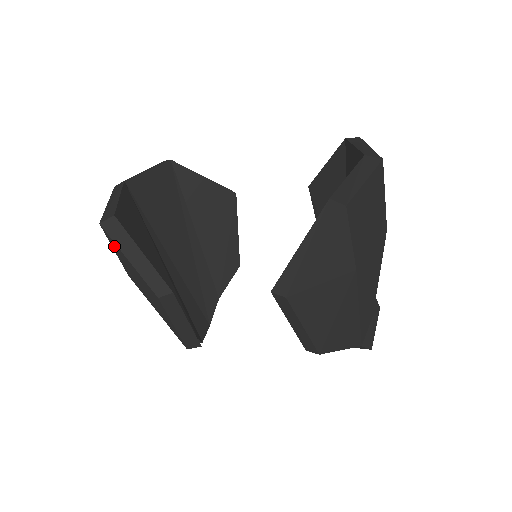
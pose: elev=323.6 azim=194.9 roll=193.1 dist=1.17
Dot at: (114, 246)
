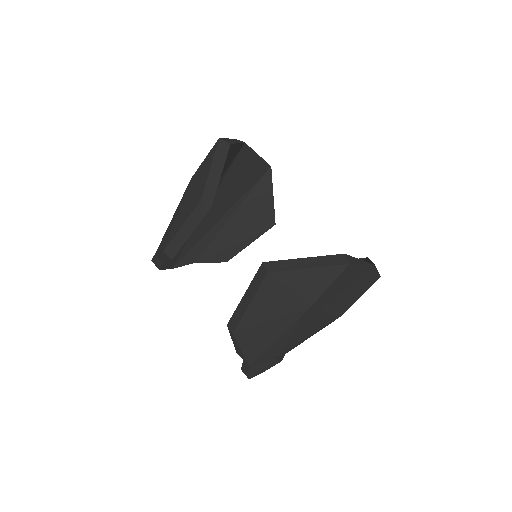
Dot at: (210, 156)
